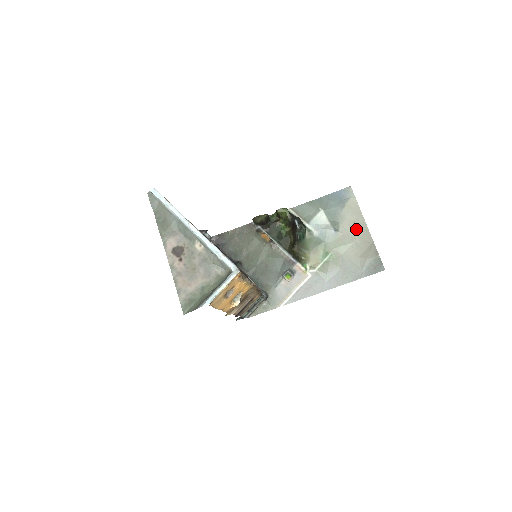
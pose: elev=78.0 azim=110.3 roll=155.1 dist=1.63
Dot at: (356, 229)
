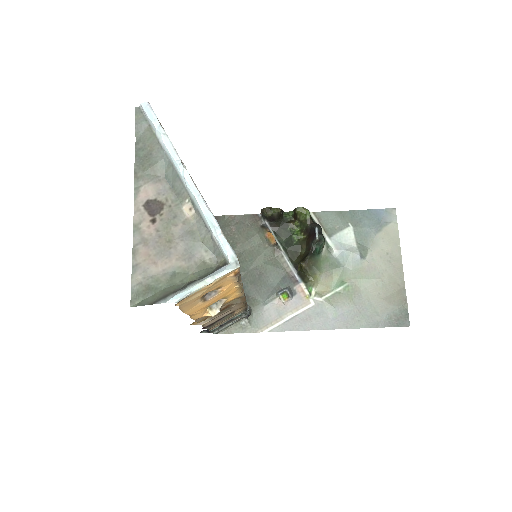
Dot at: (387, 263)
